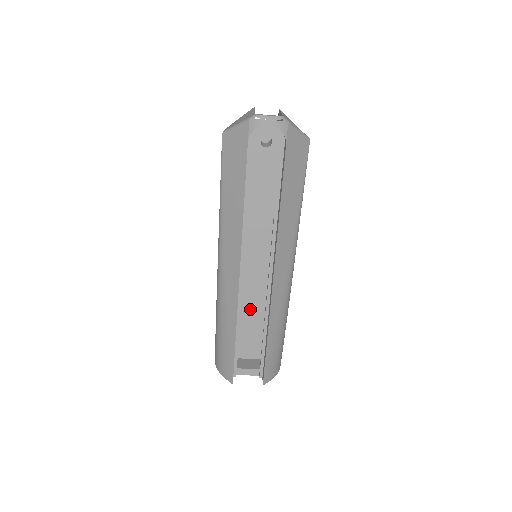
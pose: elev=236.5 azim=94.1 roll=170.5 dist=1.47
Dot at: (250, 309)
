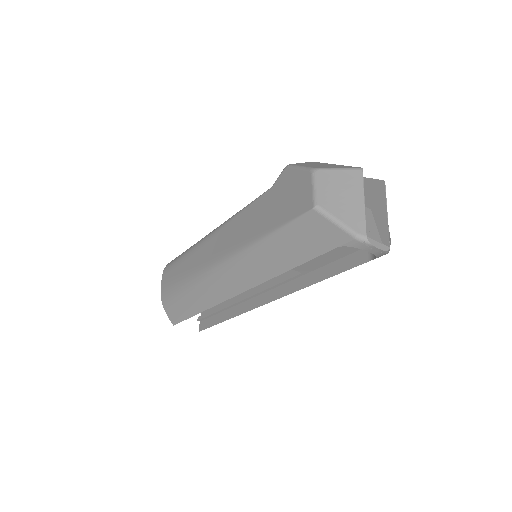
Dot at: occluded
